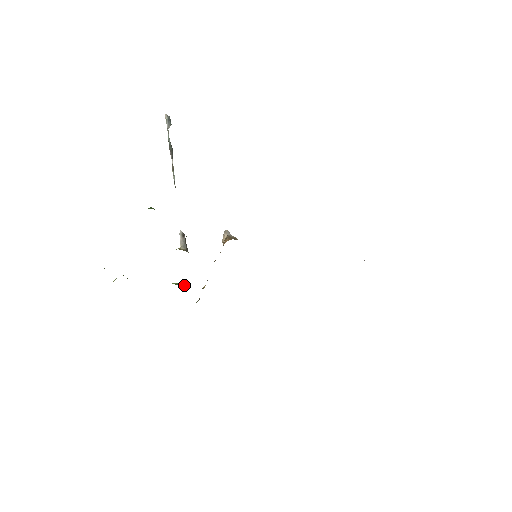
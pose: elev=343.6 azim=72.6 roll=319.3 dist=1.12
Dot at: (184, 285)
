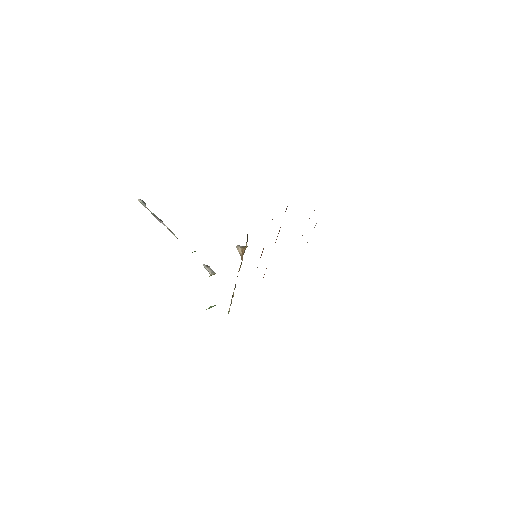
Dot at: occluded
